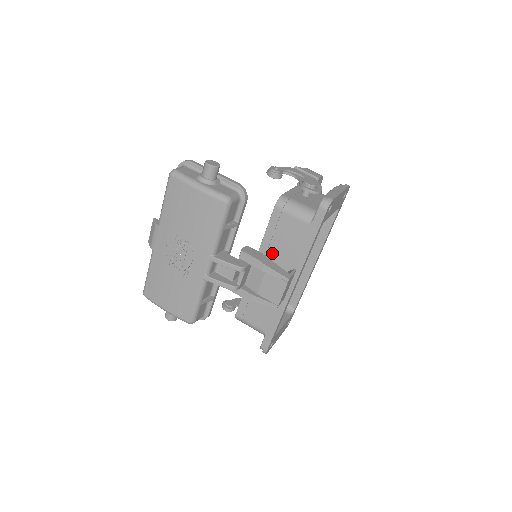
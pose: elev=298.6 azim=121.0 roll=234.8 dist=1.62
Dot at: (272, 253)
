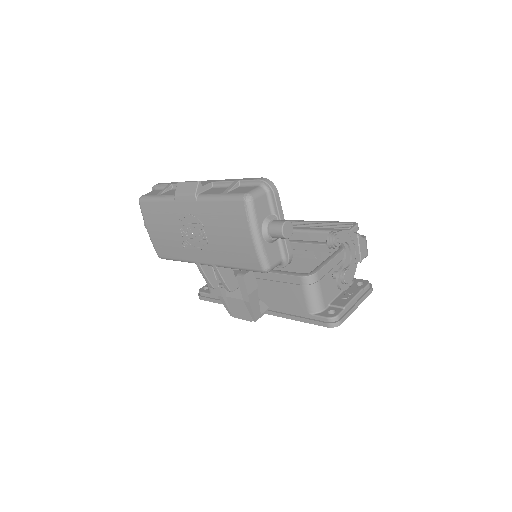
Dot at: (266, 285)
